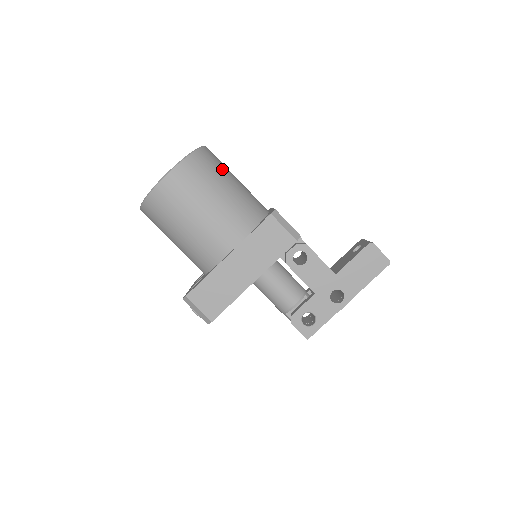
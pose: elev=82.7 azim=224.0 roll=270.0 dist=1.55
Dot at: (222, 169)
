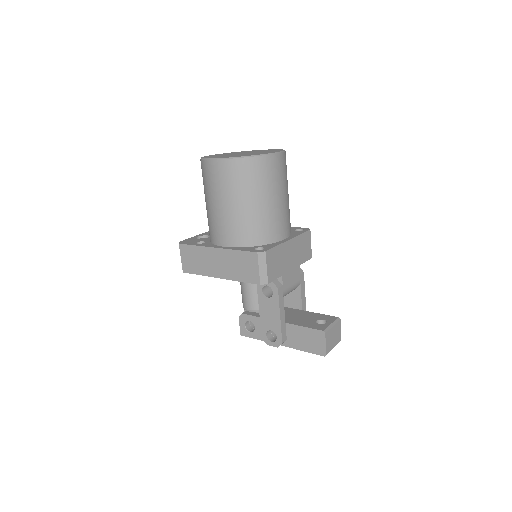
Dot at: (267, 184)
